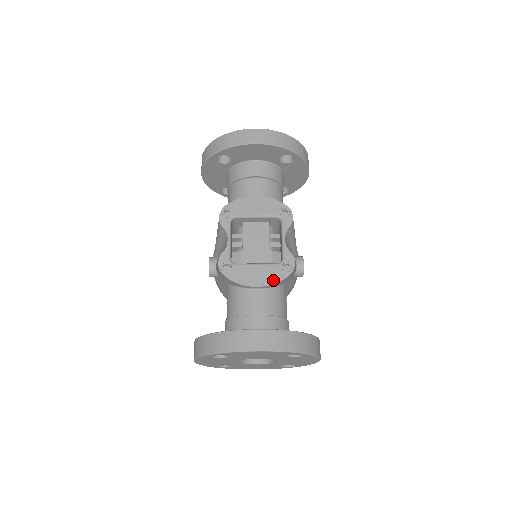
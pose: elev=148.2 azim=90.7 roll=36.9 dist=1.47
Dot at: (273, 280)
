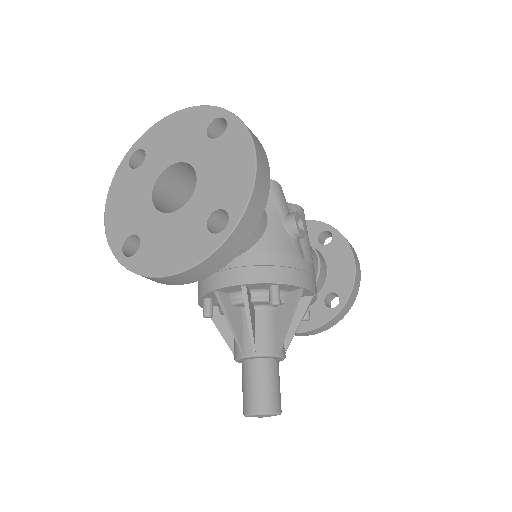
Dot at: occluded
